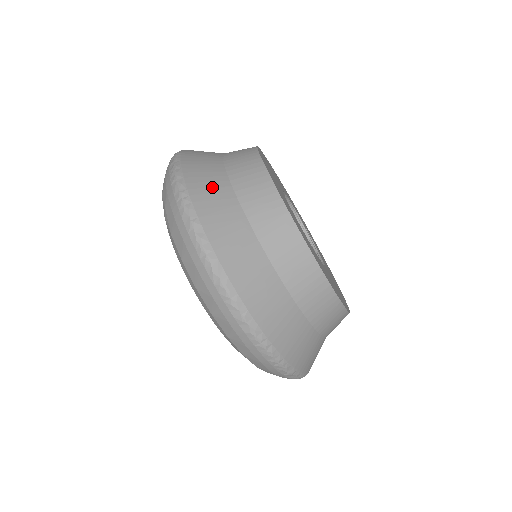
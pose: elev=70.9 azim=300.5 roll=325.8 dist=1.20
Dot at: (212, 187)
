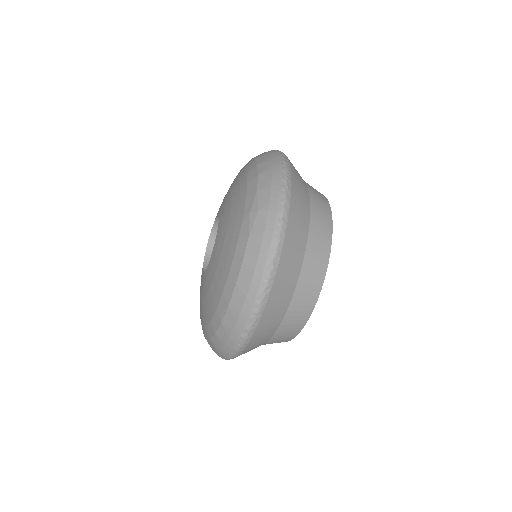
Dot at: (299, 229)
